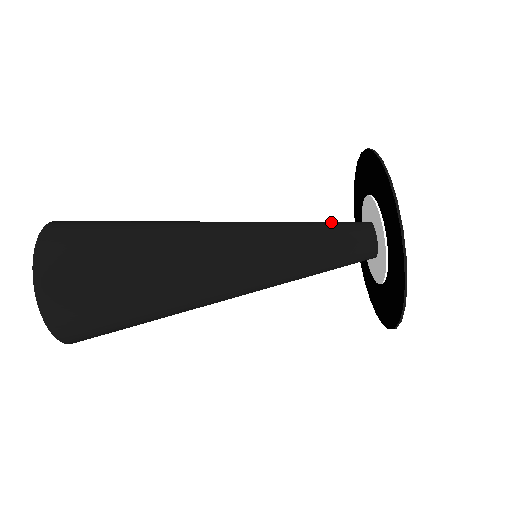
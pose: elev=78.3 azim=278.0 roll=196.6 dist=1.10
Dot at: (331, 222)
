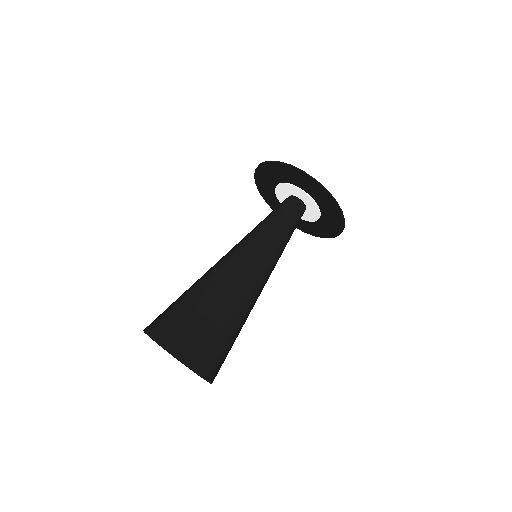
Dot at: occluded
